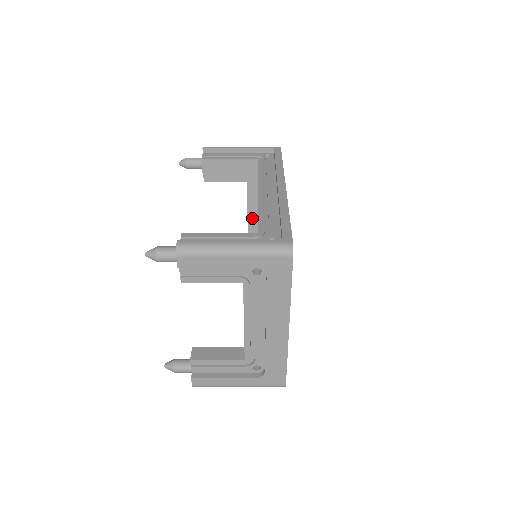
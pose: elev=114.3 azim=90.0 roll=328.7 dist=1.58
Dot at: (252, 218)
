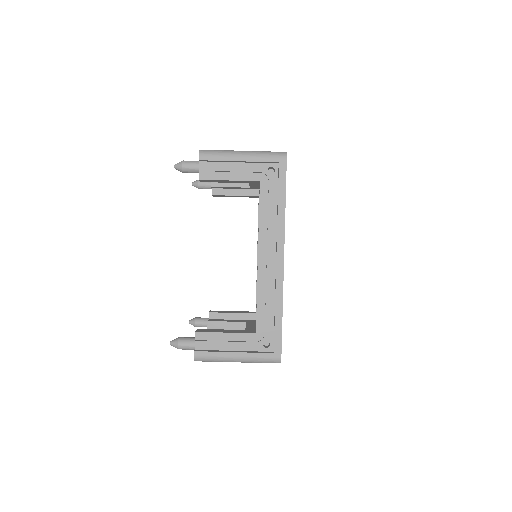
Dot at: (254, 183)
